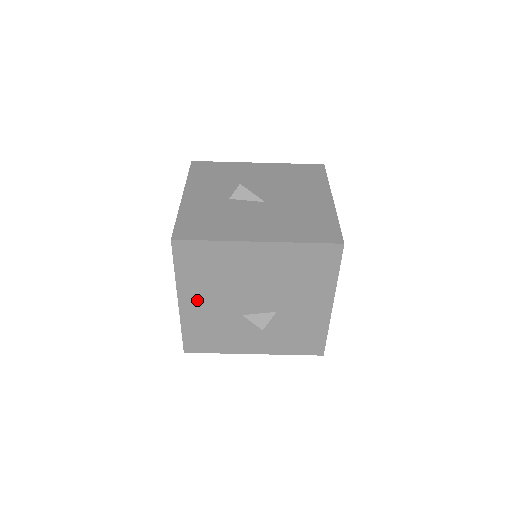
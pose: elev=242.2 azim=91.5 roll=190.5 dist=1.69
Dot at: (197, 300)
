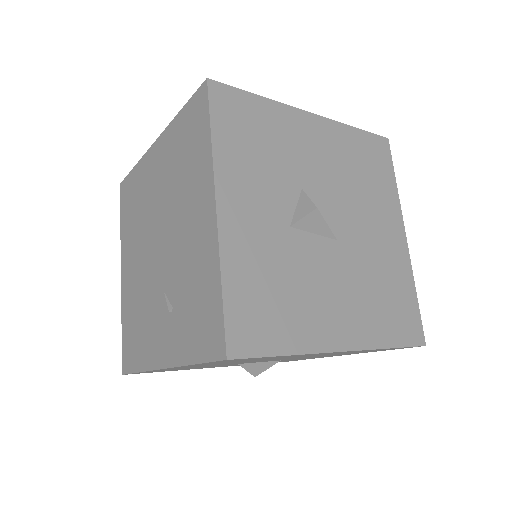
Dot at: (193, 366)
